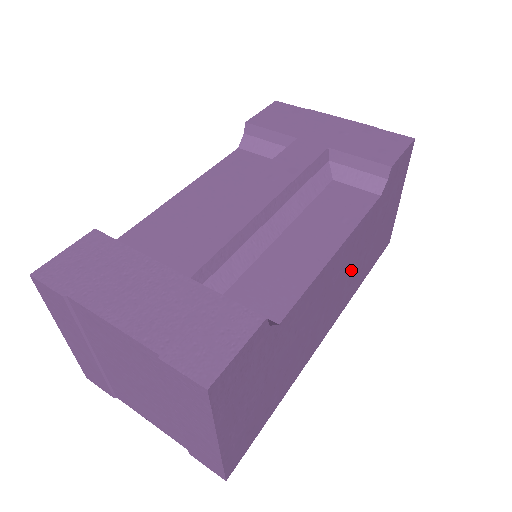
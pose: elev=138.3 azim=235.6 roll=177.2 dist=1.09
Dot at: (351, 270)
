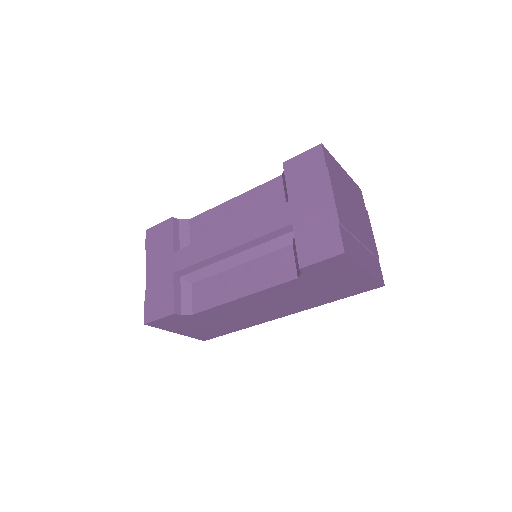
Dot at: (290, 299)
